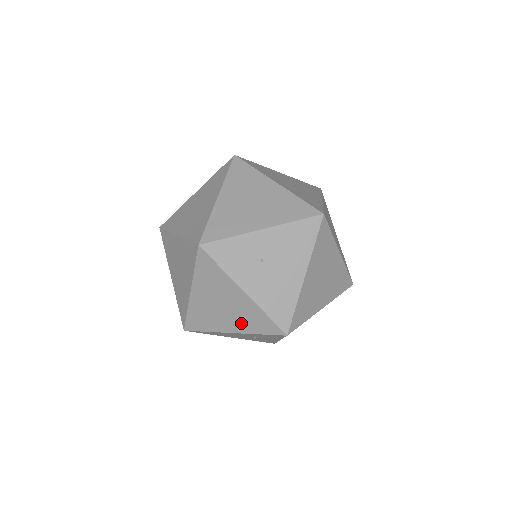
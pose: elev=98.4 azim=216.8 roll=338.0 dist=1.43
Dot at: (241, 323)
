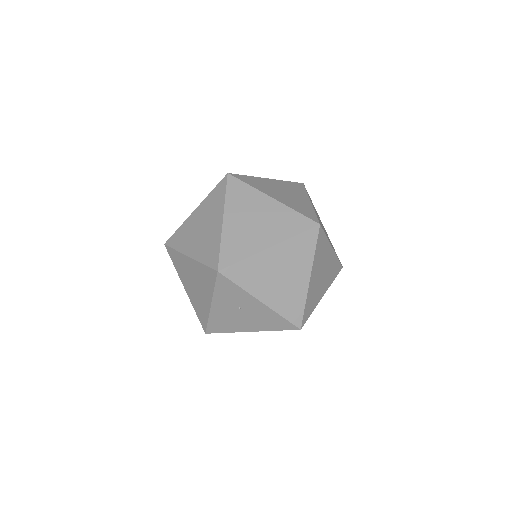
Dot at: (193, 298)
